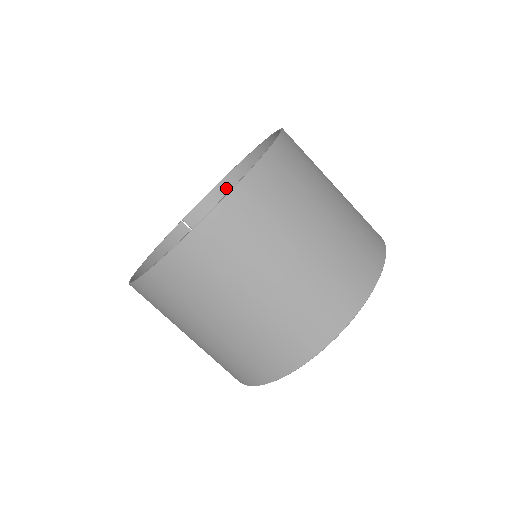
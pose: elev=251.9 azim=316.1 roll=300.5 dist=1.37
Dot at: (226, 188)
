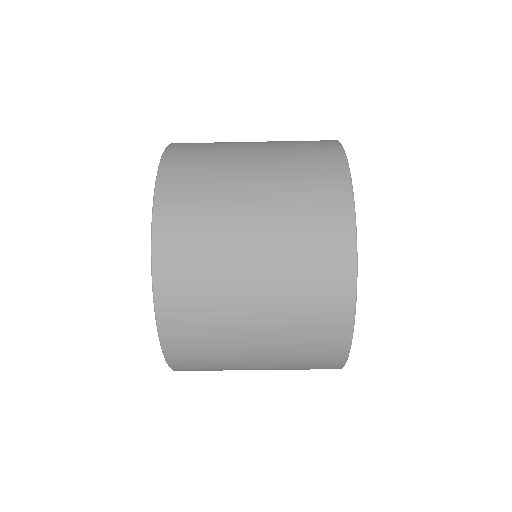
Dot at: occluded
